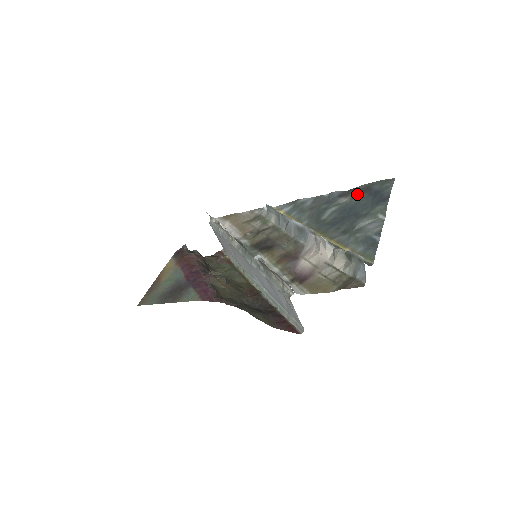
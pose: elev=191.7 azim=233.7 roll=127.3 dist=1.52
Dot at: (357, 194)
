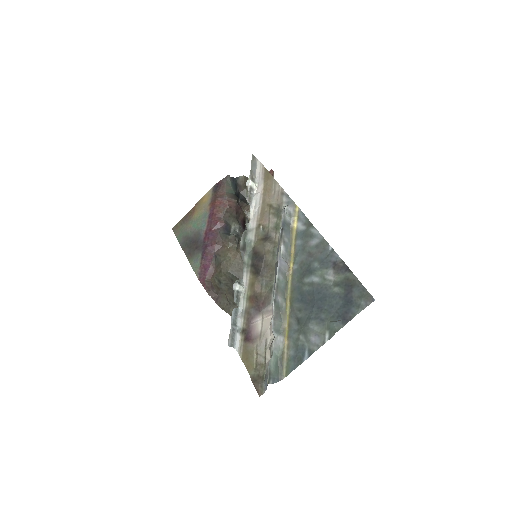
Dot at: (340, 283)
